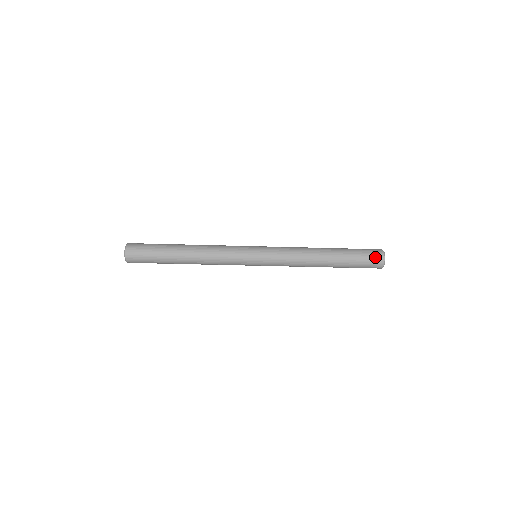
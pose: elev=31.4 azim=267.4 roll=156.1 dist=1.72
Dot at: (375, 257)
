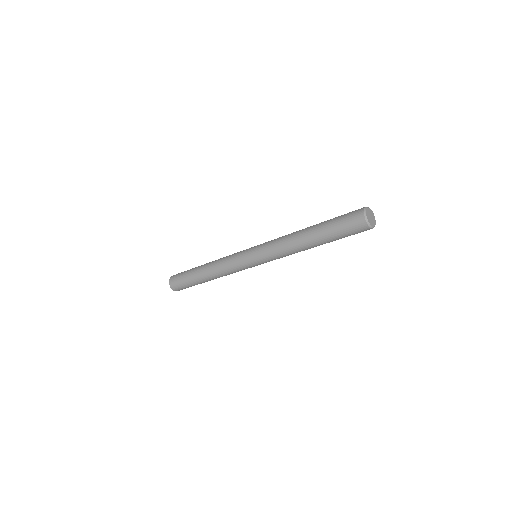
Dot at: (354, 211)
